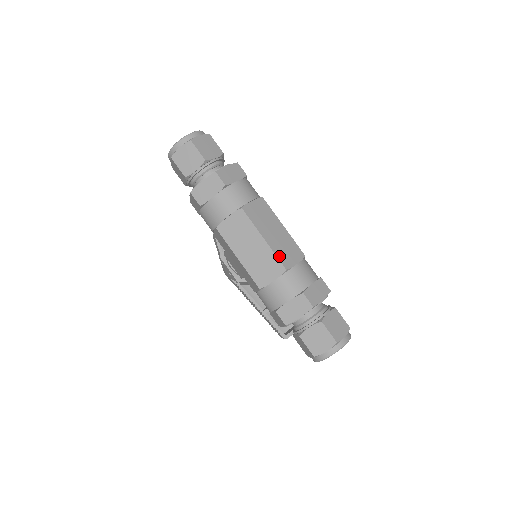
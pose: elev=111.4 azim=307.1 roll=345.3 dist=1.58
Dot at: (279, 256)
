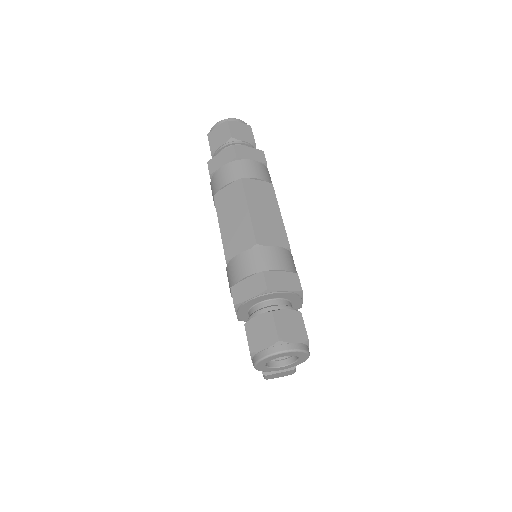
Dot at: (256, 230)
